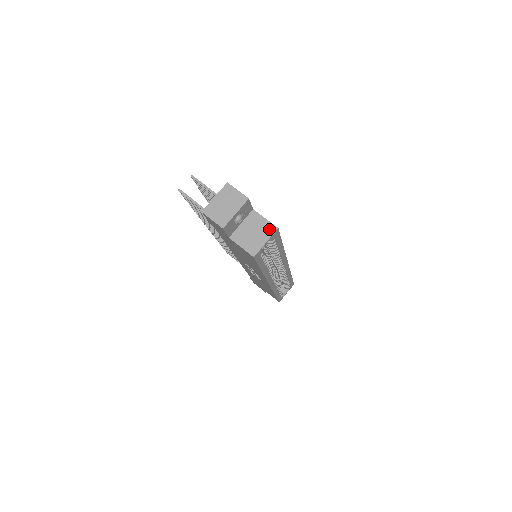
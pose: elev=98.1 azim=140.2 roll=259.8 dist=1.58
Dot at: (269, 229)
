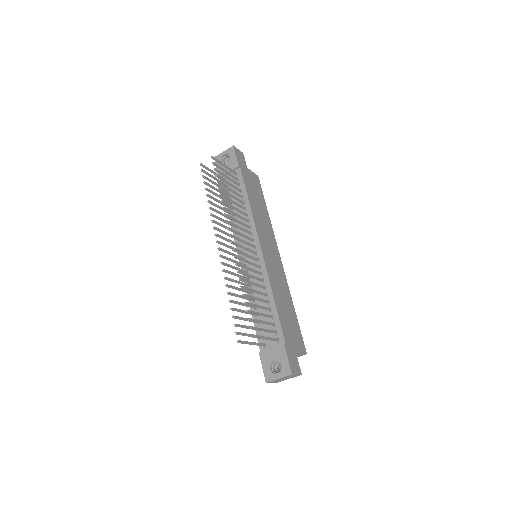
Dot at: (301, 355)
